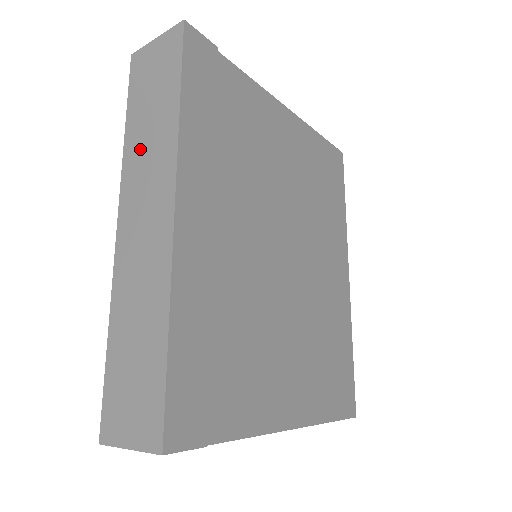
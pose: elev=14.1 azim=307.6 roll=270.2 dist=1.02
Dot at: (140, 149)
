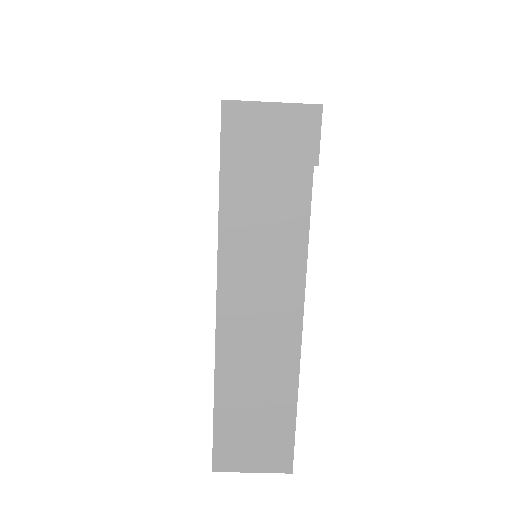
Dot at: occluded
